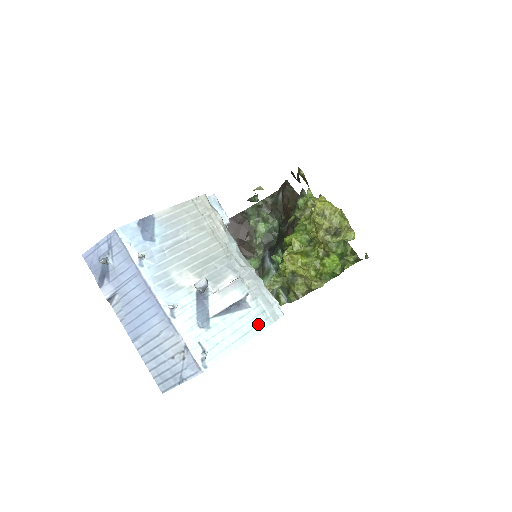
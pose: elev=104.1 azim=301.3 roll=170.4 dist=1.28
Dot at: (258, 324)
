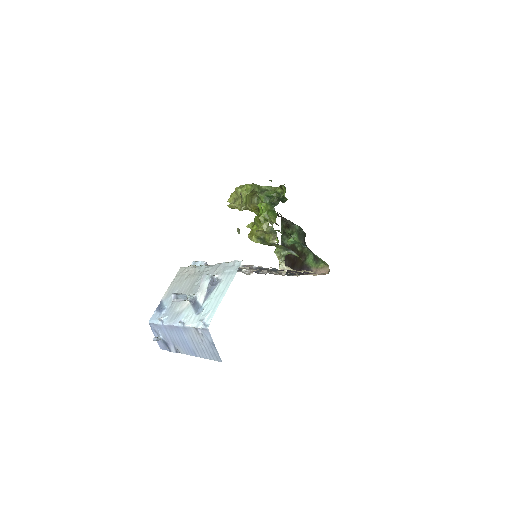
Dot at: (229, 281)
